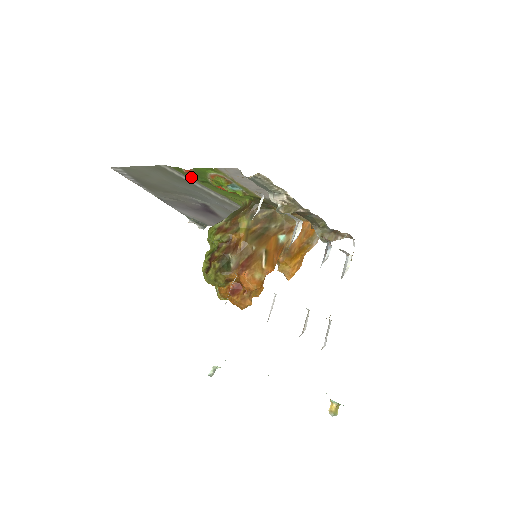
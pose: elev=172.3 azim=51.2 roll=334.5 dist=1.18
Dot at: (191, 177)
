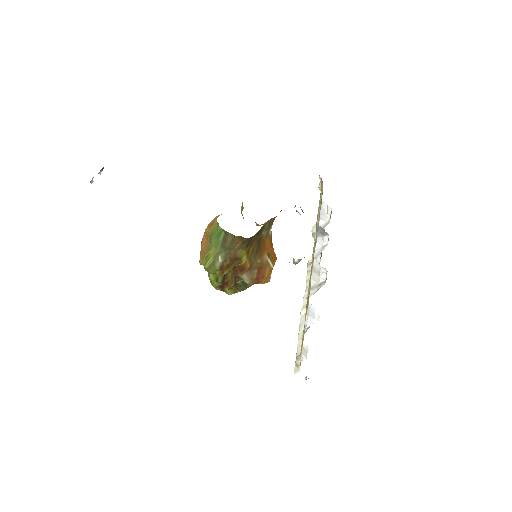
Dot at: occluded
